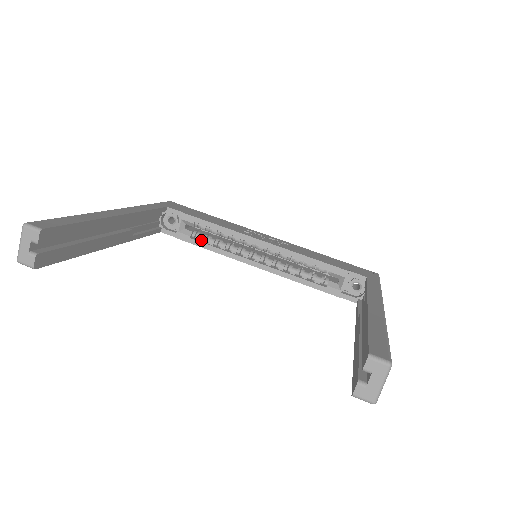
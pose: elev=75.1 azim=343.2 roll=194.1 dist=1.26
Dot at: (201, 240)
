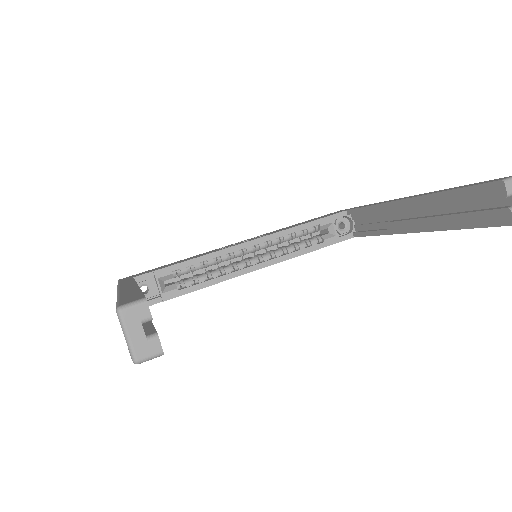
Dot at: (190, 285)
